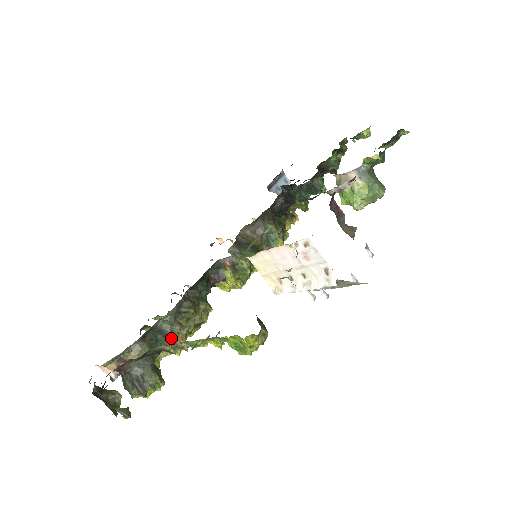
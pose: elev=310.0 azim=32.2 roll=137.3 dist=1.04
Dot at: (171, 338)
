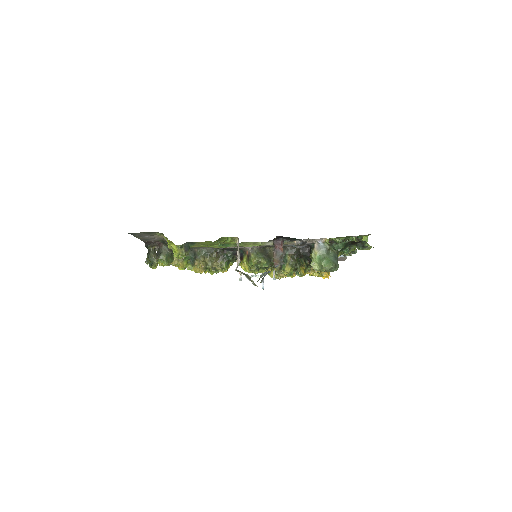
Dot at: (197, 262)
